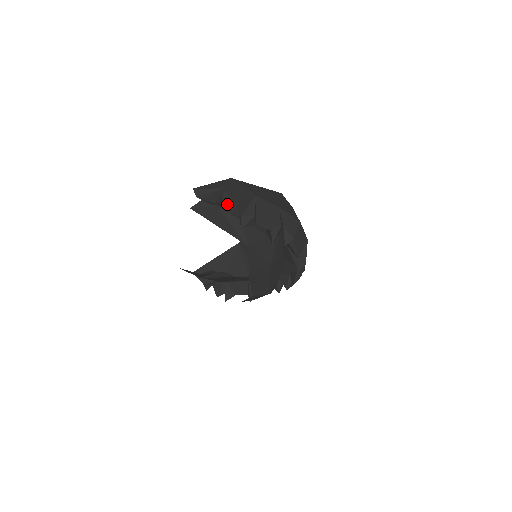
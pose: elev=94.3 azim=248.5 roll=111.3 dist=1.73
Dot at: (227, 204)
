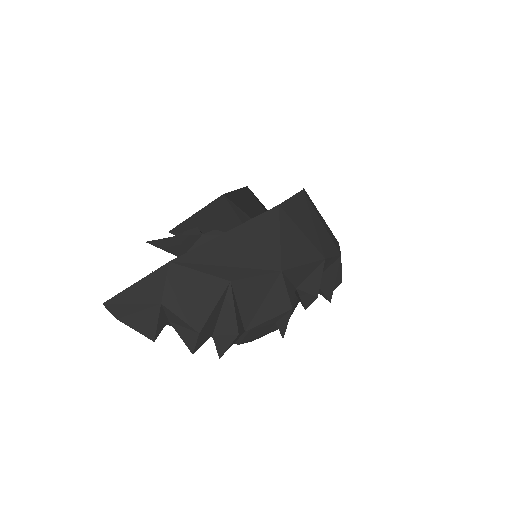
Dot at: (178, 329)
